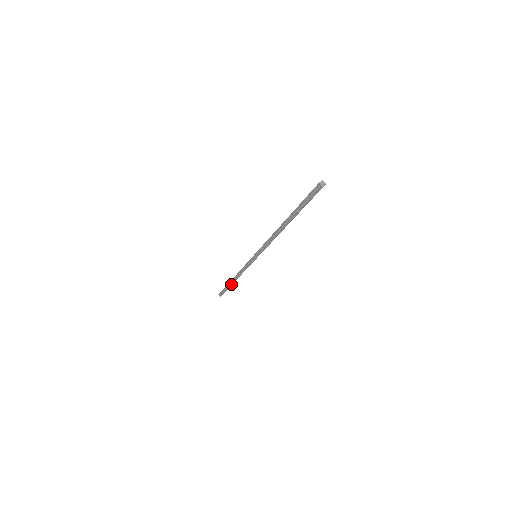
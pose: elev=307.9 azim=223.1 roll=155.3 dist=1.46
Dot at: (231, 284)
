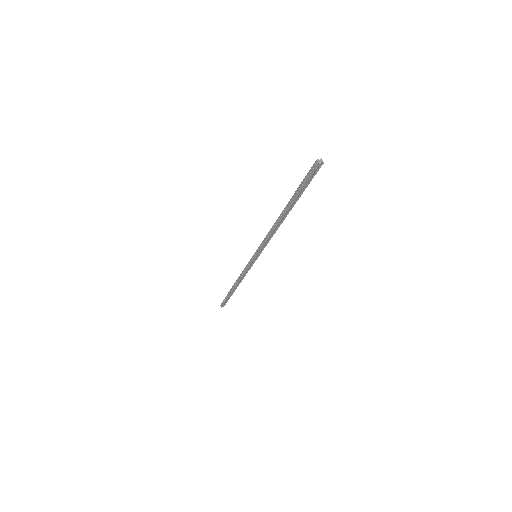
Dot at: (232, 291)
